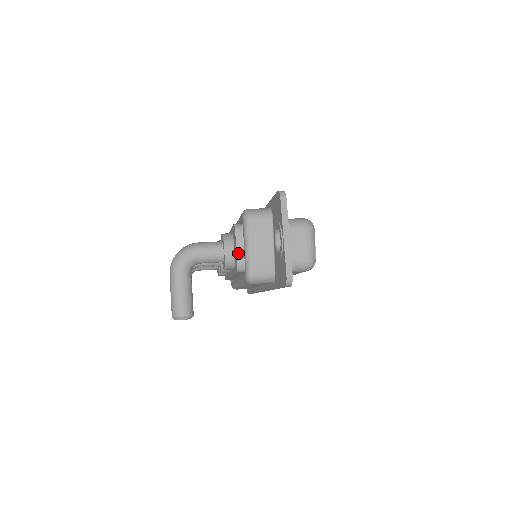
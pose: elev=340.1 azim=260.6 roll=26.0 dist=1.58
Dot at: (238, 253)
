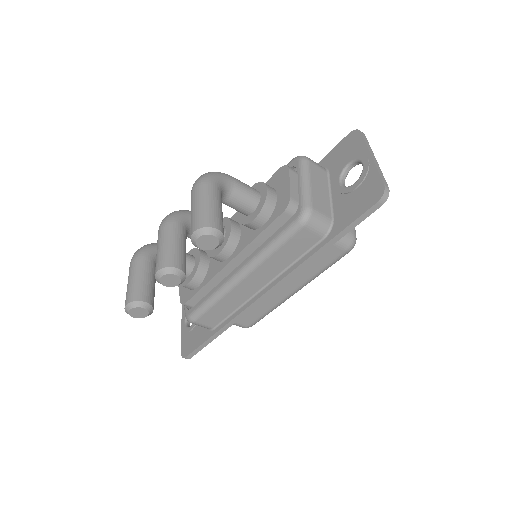
Dot at: (291, 188)
